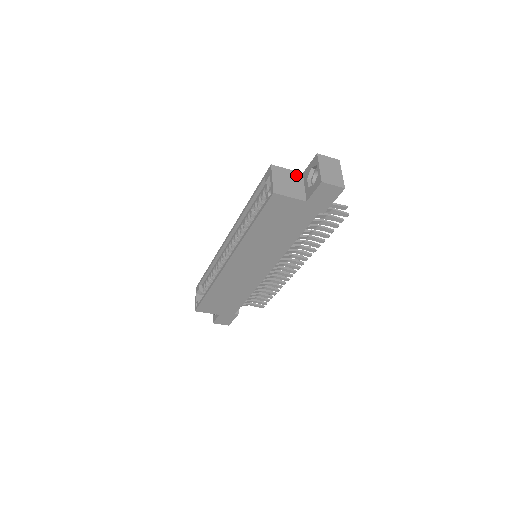
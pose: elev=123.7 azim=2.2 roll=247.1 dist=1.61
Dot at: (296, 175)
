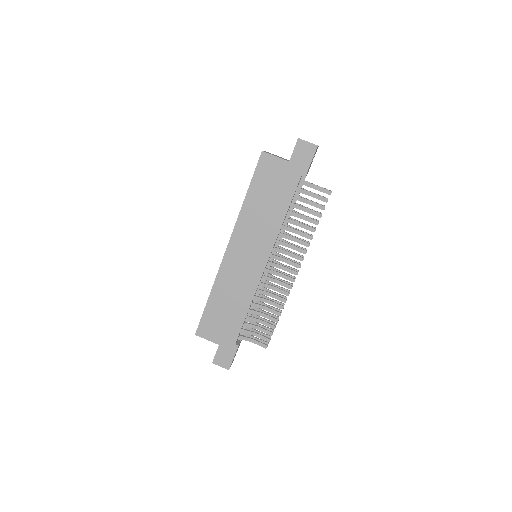
Dot at: occluded
